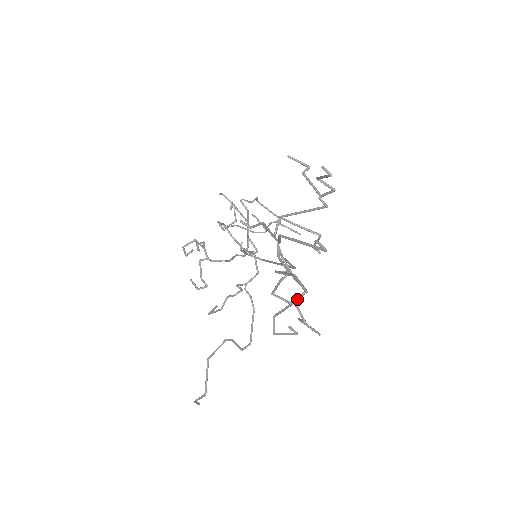
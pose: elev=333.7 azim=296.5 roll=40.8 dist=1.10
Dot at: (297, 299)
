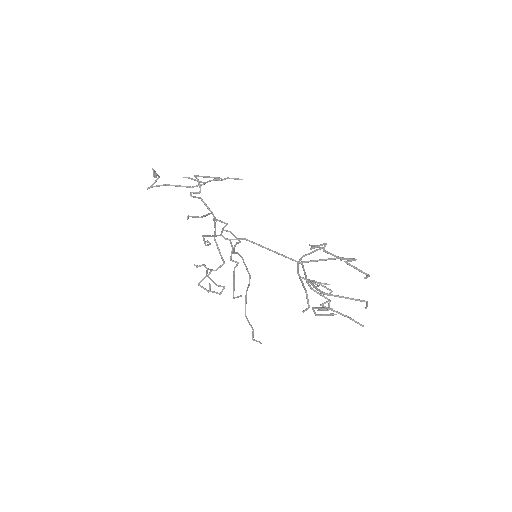
Dot at: occluded
